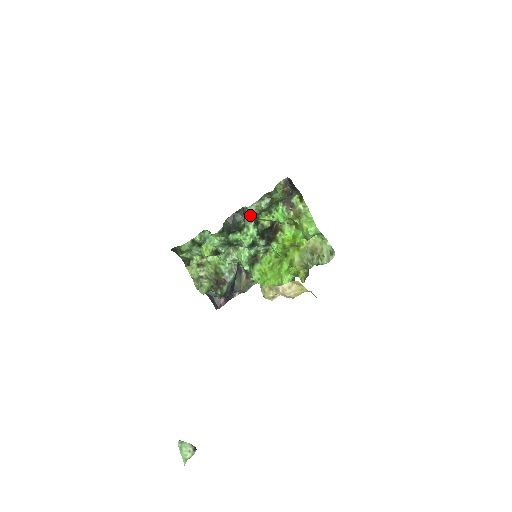
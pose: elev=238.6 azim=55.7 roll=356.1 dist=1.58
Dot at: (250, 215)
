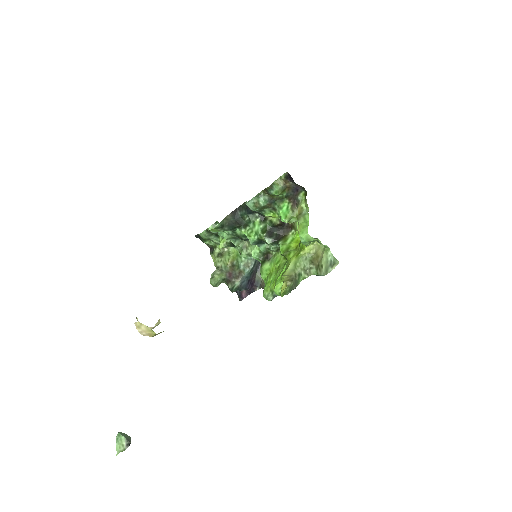
Dot at: (252, 211)
